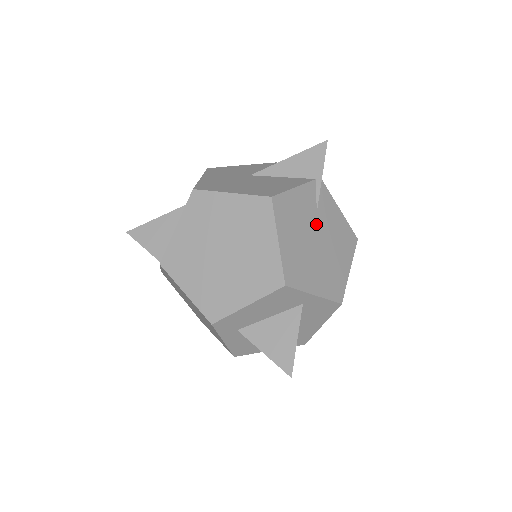
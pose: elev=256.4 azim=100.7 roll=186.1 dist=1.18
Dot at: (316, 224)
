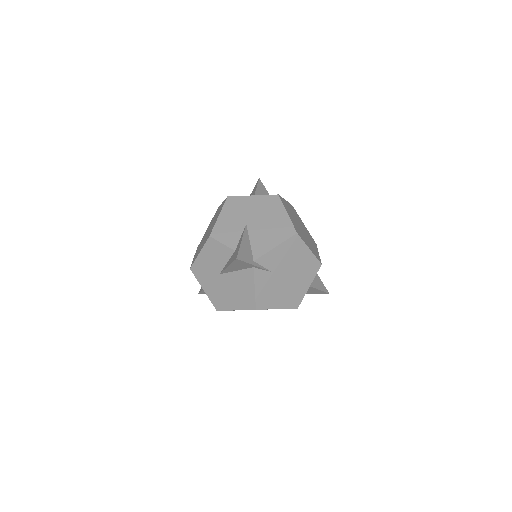
Dot at: (278, 275)
